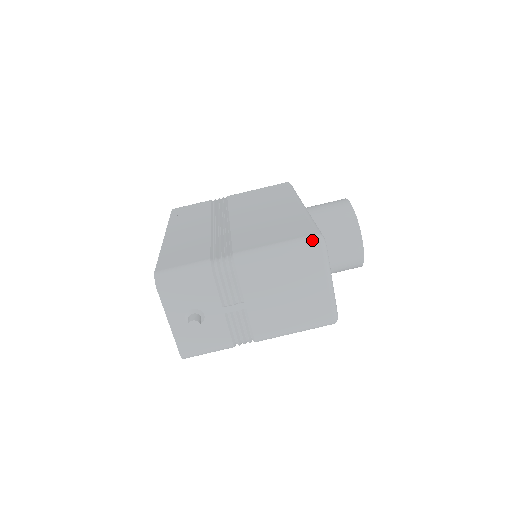
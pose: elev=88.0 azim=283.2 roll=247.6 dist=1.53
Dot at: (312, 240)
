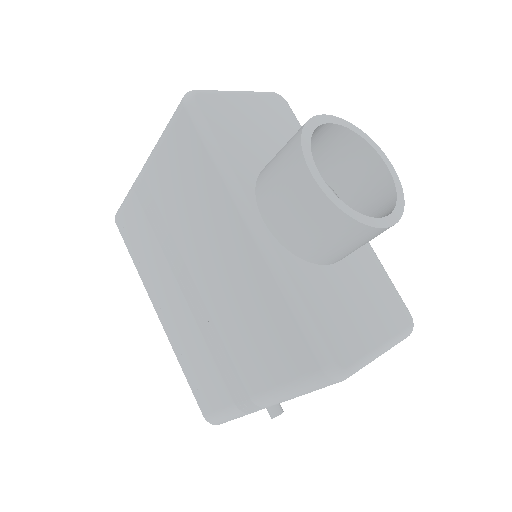
Dot at: (322, 381)
